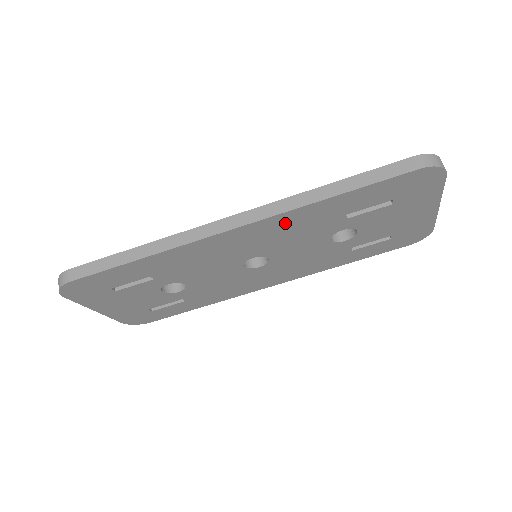
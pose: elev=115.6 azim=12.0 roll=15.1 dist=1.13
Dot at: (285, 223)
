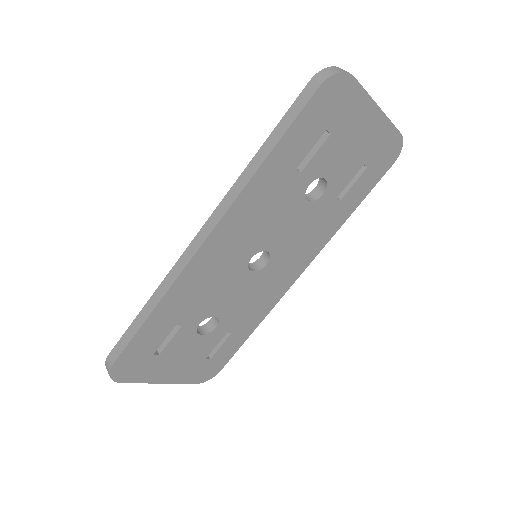
Dot at: (247, 209)
